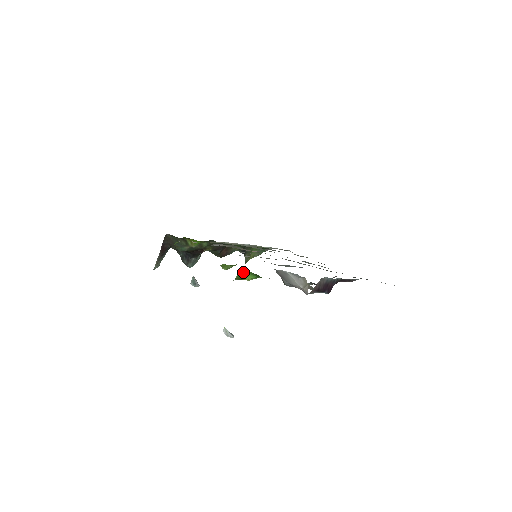
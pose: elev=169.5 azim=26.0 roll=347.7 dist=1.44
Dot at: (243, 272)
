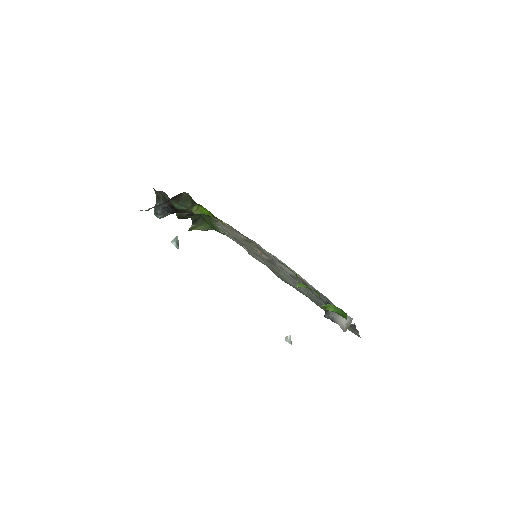
Dot at: (333, 306)
